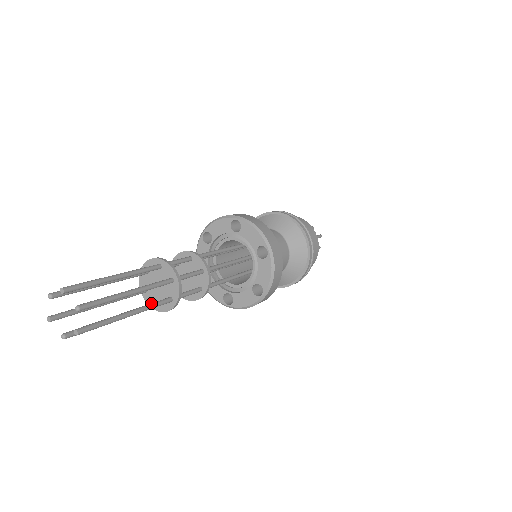
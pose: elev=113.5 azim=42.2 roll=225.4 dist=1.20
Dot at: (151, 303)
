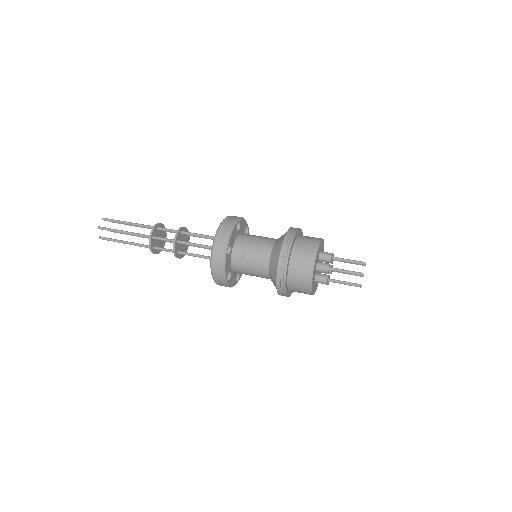
Dot at: occluded
